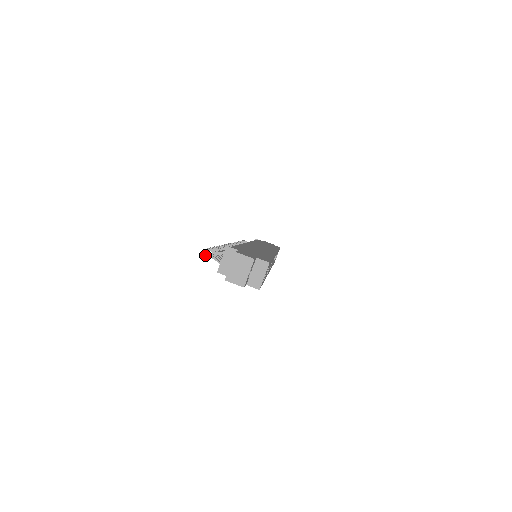
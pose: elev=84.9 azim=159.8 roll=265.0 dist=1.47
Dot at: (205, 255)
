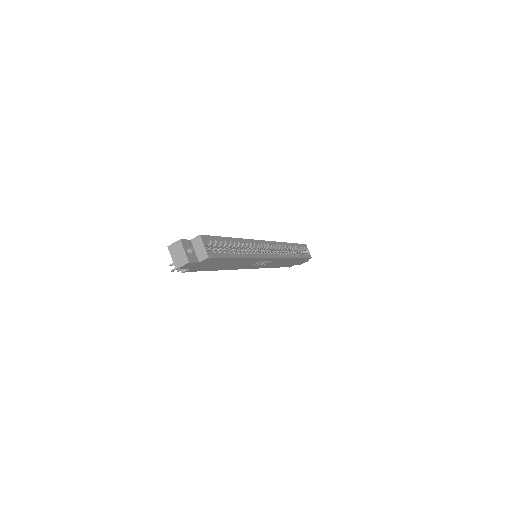
Dot at: (171, 271)
